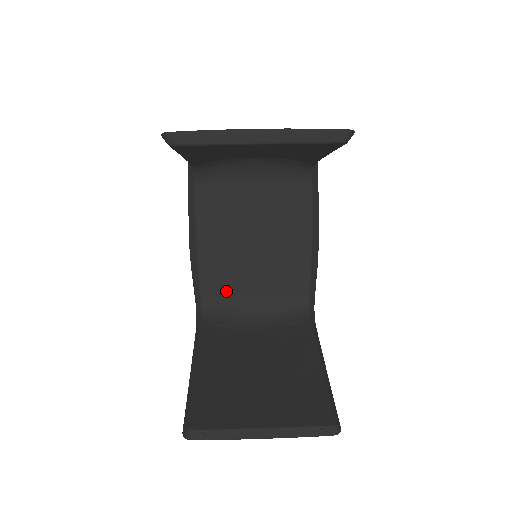
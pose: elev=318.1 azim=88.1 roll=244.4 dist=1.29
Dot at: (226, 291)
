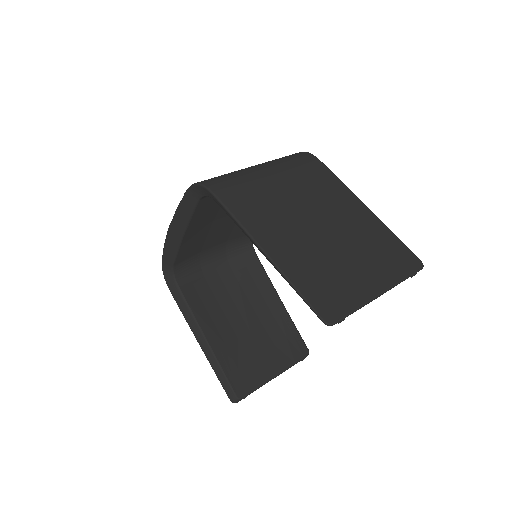
Dot at: (193, 253)
